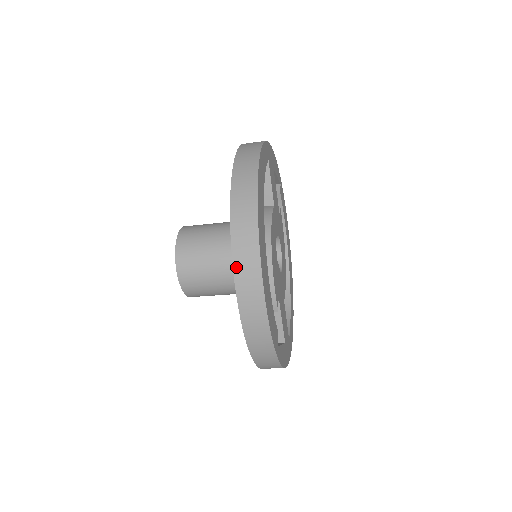
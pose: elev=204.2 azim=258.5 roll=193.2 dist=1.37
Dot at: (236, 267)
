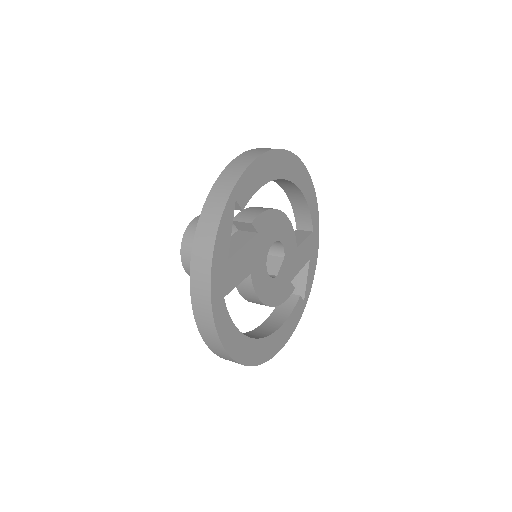
Dot at: occluded
